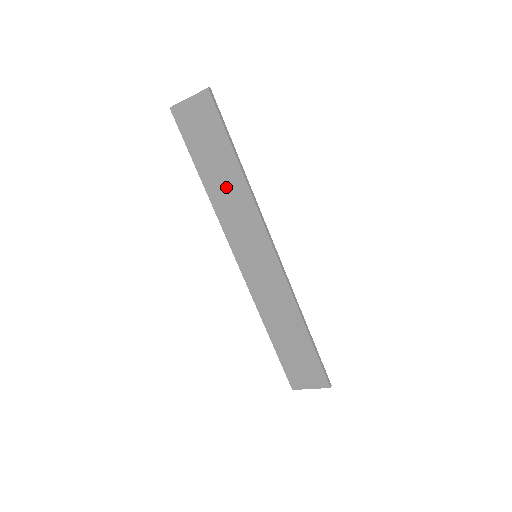
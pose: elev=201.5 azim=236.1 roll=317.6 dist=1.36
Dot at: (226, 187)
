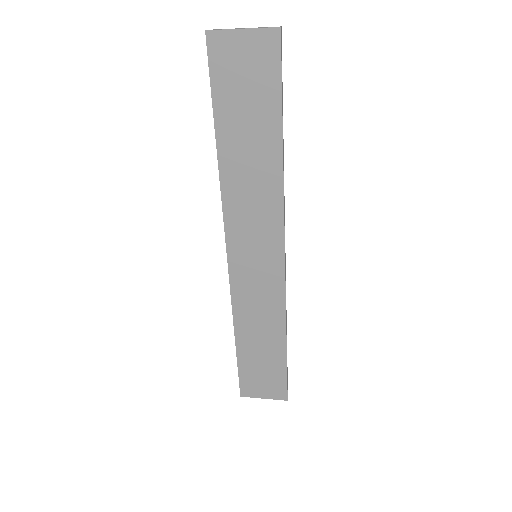
Dot at: (251, 167)
